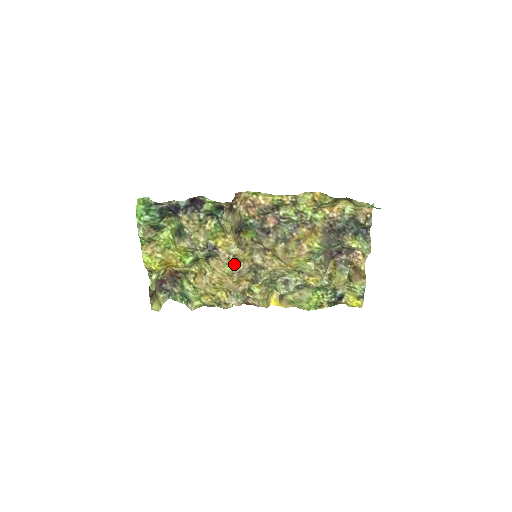
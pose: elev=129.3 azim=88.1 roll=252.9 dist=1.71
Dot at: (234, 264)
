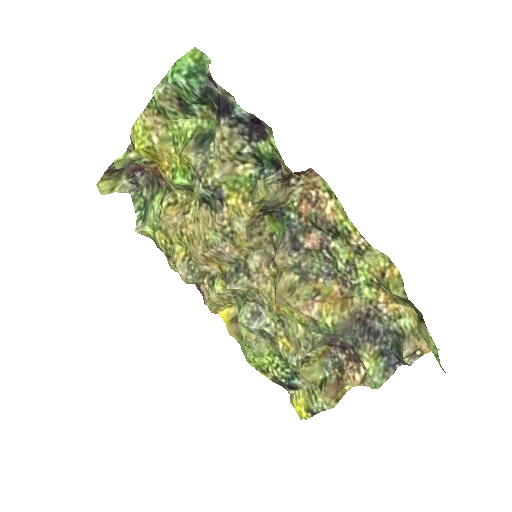
Dot at: (223, 239)
